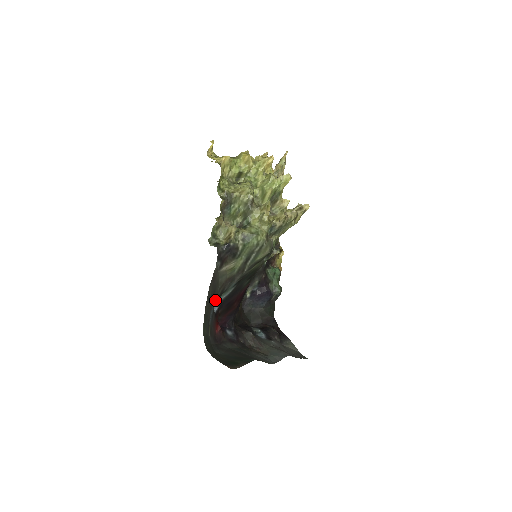
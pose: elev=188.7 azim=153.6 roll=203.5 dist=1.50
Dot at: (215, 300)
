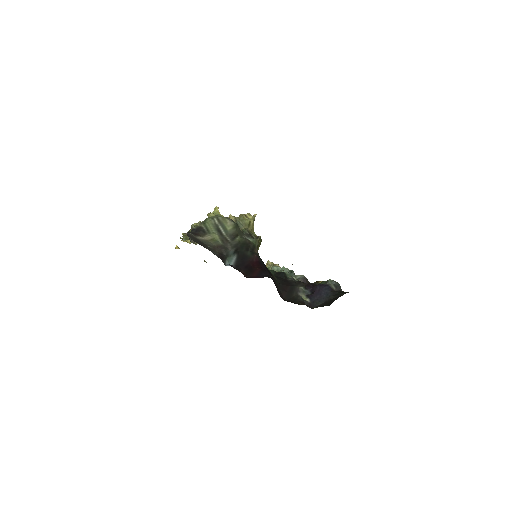
Dot at: (214, 253)
